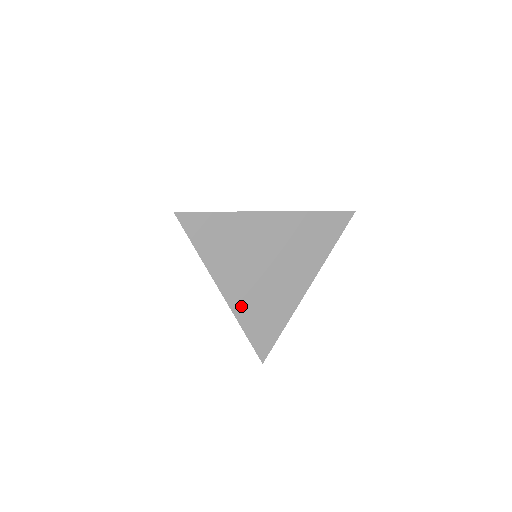
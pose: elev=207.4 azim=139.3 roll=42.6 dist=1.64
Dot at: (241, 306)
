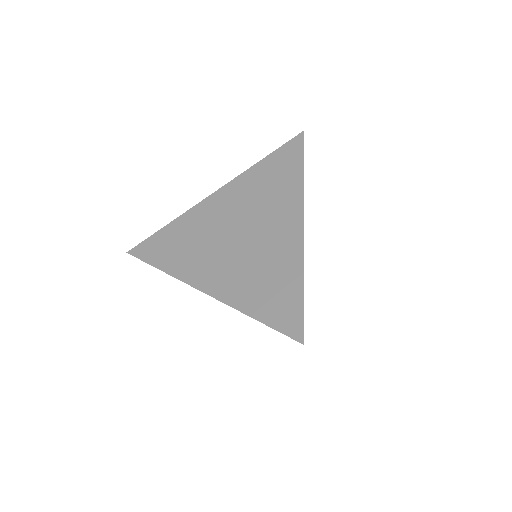
Dot at: occluded
